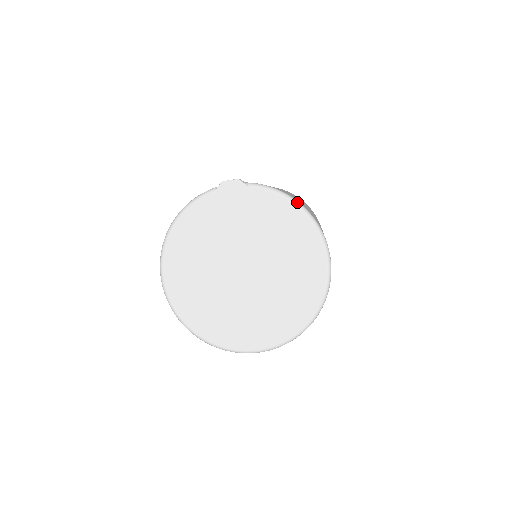
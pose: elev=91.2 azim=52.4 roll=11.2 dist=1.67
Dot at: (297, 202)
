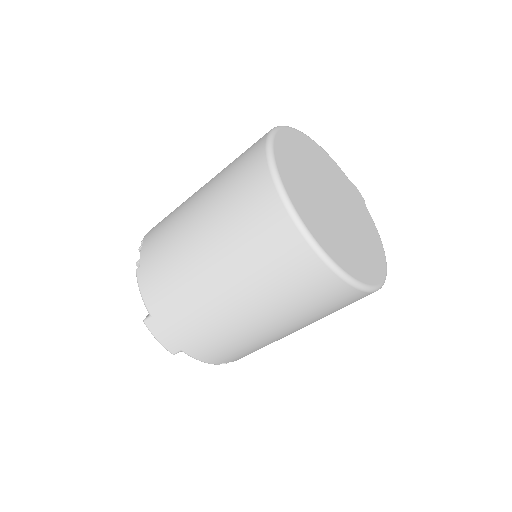
Dot at: (383, 248)
